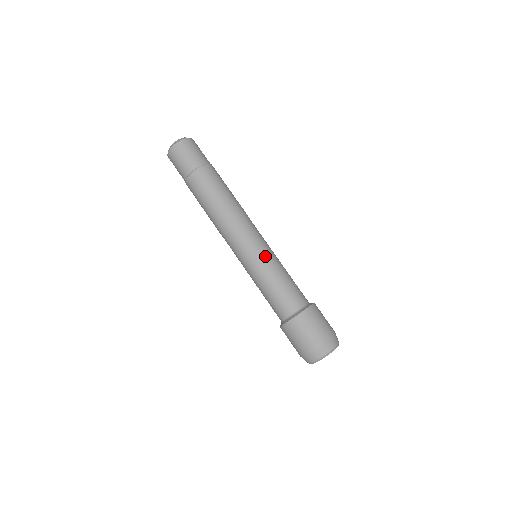
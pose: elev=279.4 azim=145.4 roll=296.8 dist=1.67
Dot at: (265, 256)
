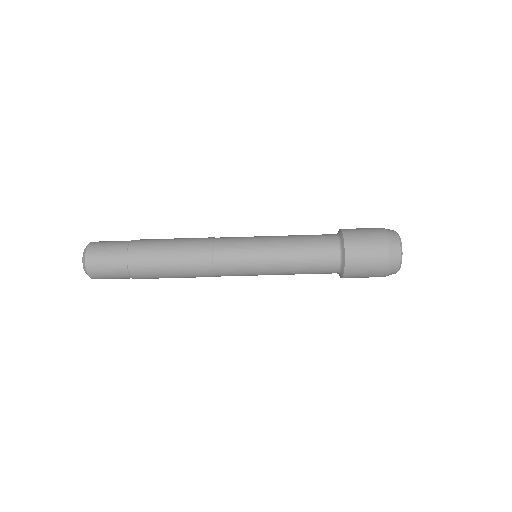
Dot at: (264, 253)
